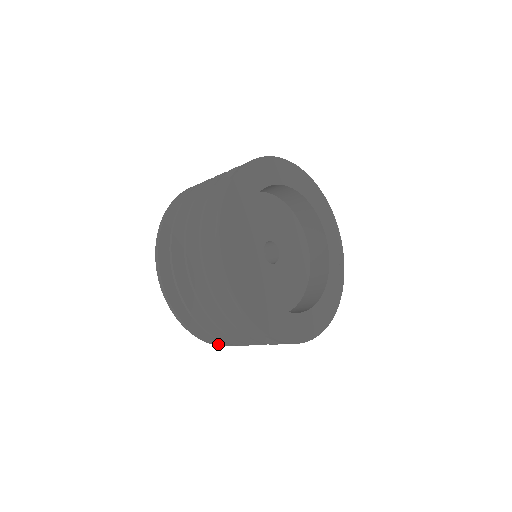
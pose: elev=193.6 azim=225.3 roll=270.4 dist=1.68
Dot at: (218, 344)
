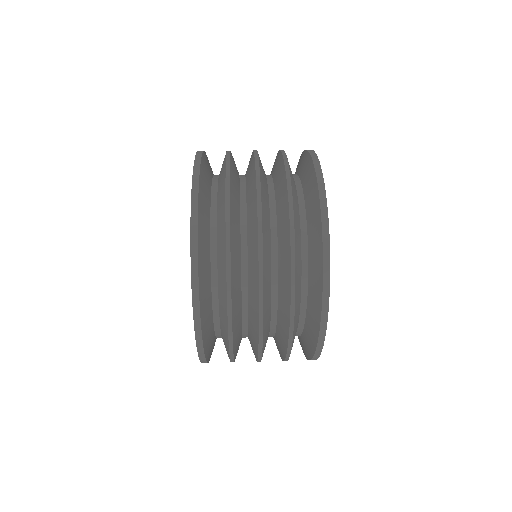
Dot at: occluded
